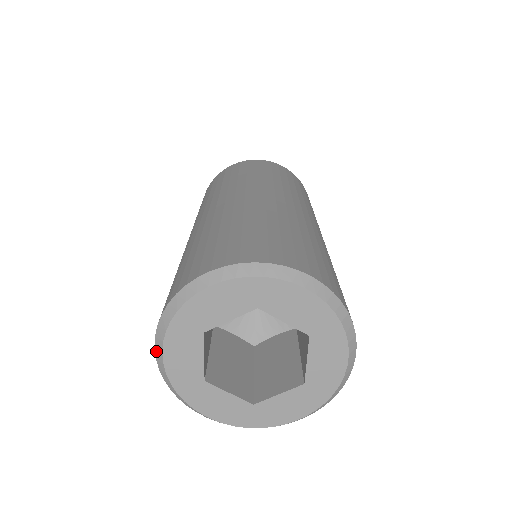
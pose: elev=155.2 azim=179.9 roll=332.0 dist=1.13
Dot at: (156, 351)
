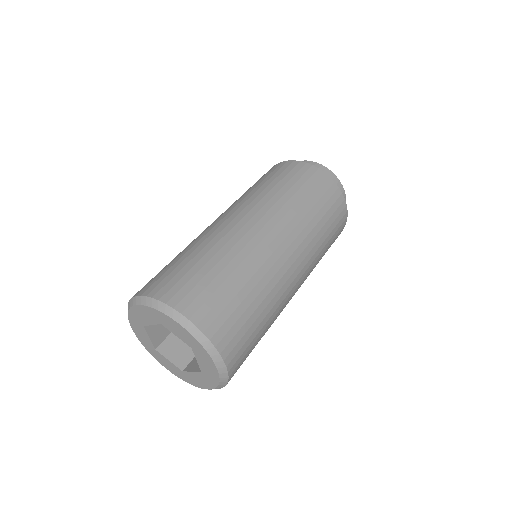
Dot at: (135, 298)
